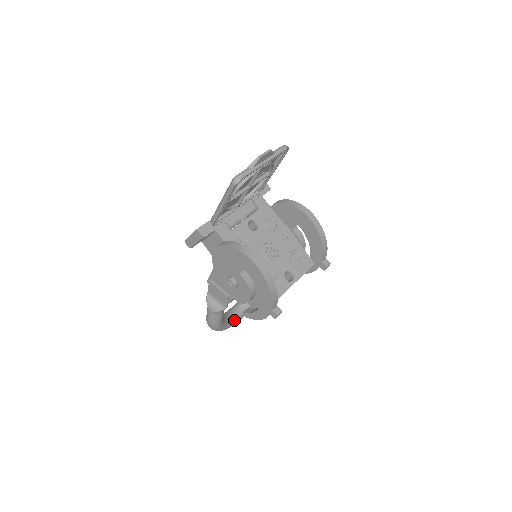
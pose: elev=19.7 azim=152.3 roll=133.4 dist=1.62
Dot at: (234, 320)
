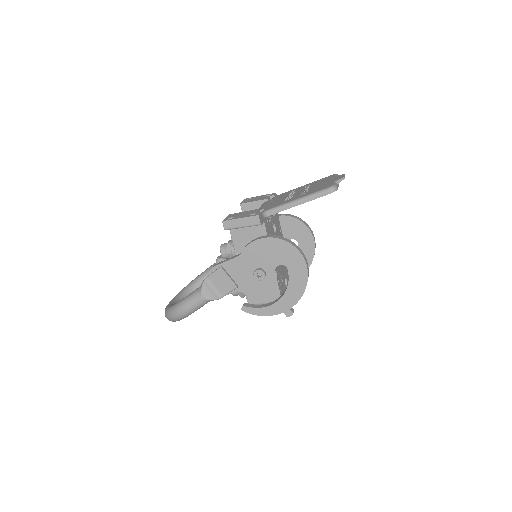
Dot at: occluded
